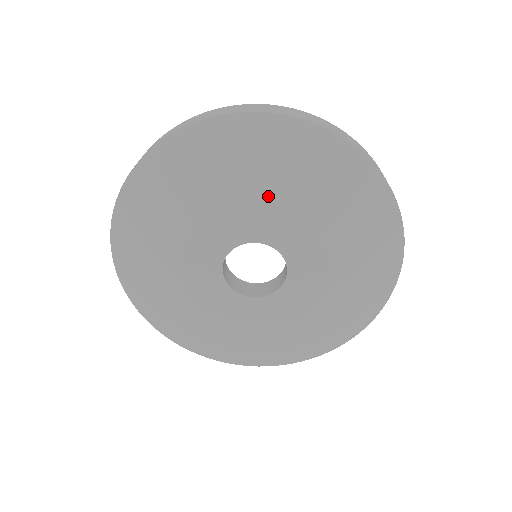
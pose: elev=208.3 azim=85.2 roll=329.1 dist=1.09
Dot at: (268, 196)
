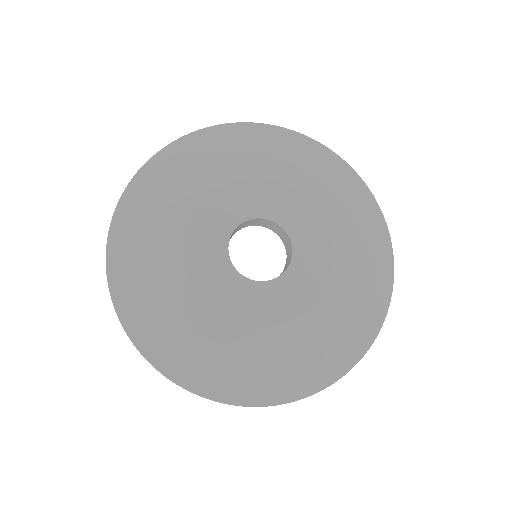
Dot at: (304, 190)
